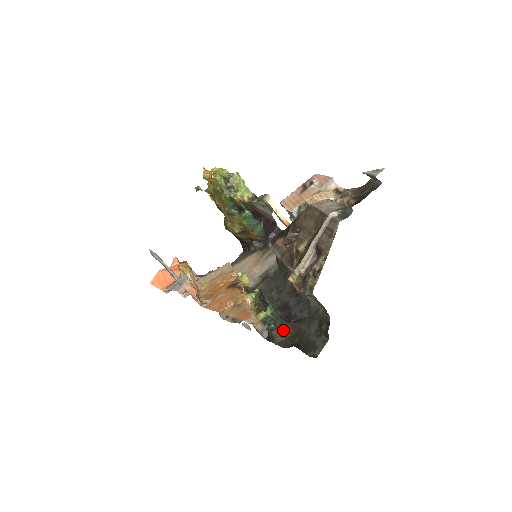
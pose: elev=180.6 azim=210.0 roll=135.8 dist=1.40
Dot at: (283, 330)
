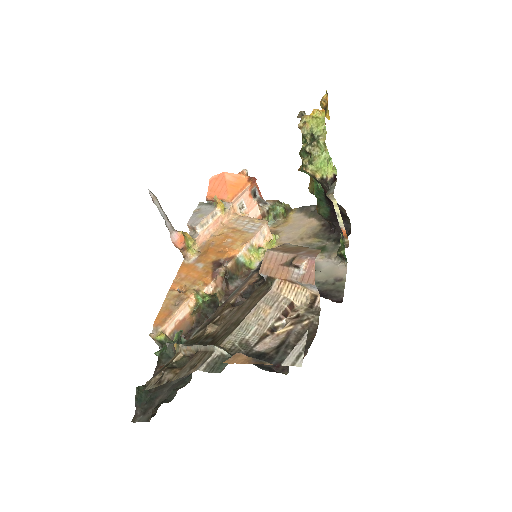
Dot at: occluded
